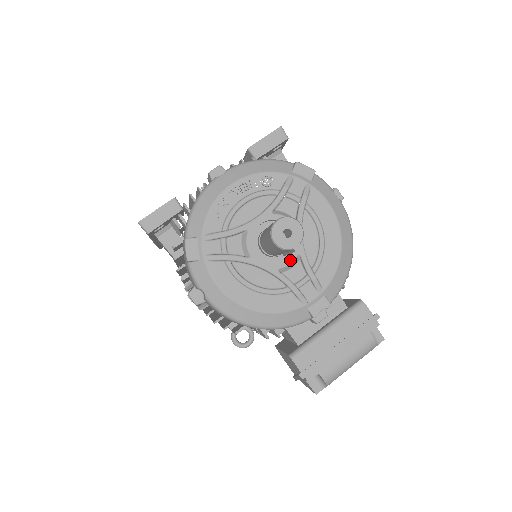
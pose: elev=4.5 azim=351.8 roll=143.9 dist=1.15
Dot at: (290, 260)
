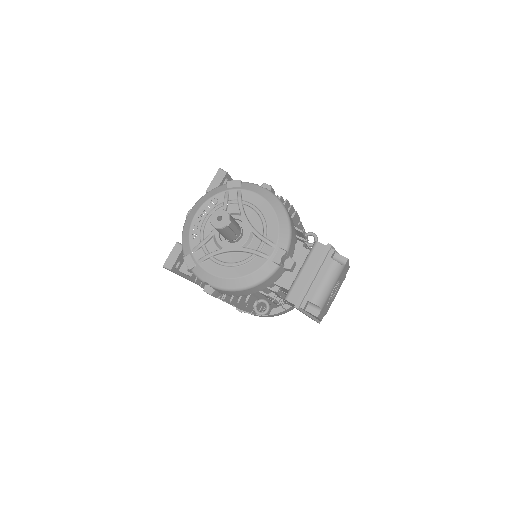
Dot at: (247, 238)
